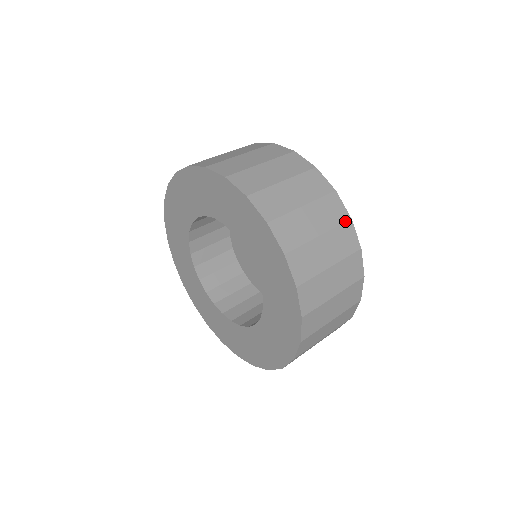
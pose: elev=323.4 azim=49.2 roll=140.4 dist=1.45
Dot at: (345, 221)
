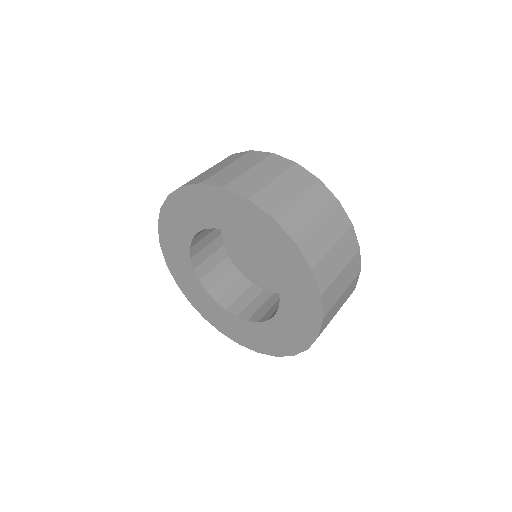
Dot at: (334, 204)
